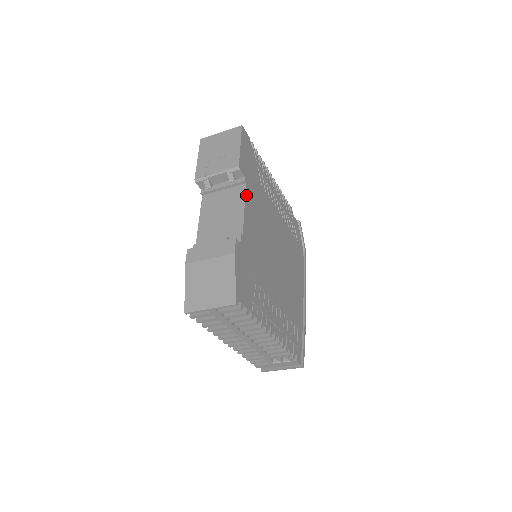
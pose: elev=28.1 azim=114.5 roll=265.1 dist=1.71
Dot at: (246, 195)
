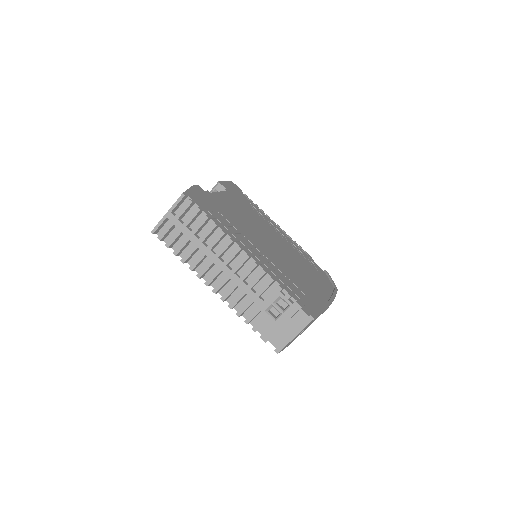
Dot at: (225, 193)
